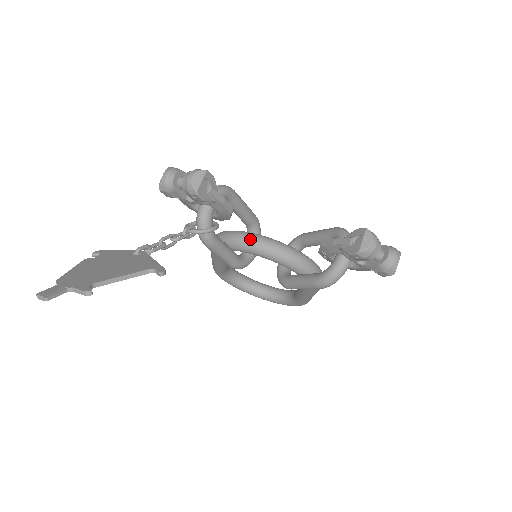
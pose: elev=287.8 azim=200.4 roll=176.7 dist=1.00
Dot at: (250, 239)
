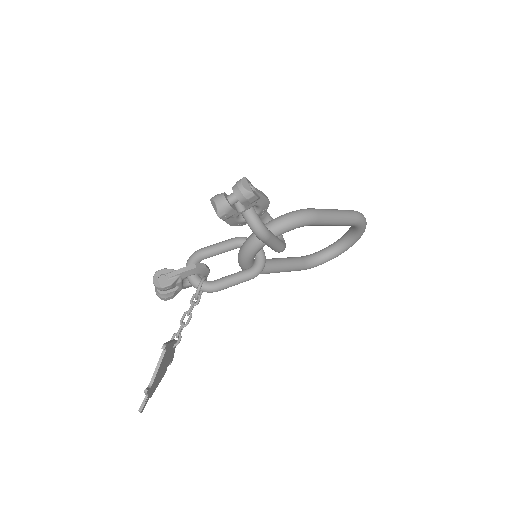
Dot at: (240, 255)
